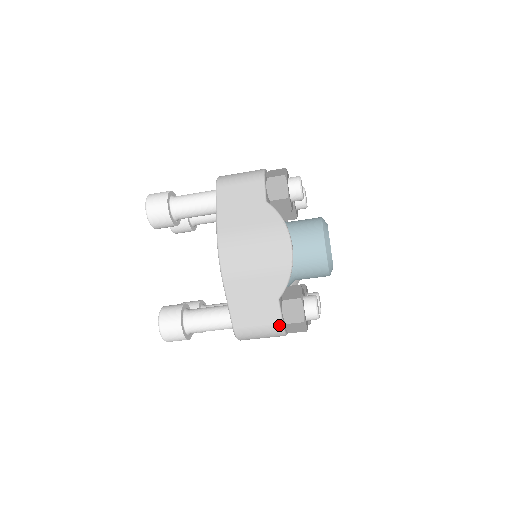
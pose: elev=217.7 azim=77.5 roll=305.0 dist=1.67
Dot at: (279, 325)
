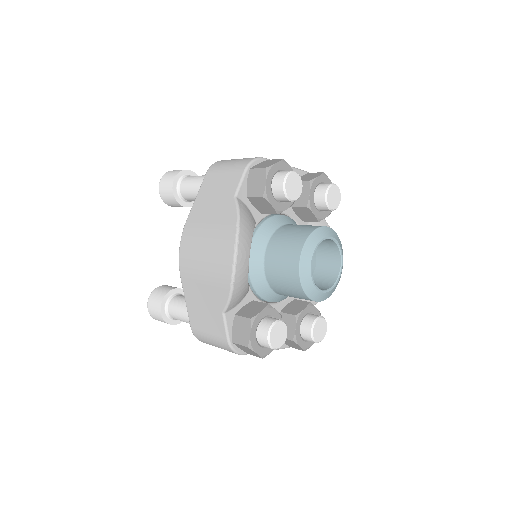
Dot at: (225, 341)
